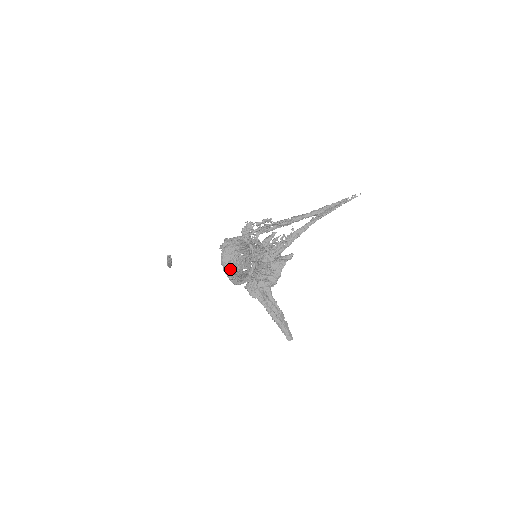
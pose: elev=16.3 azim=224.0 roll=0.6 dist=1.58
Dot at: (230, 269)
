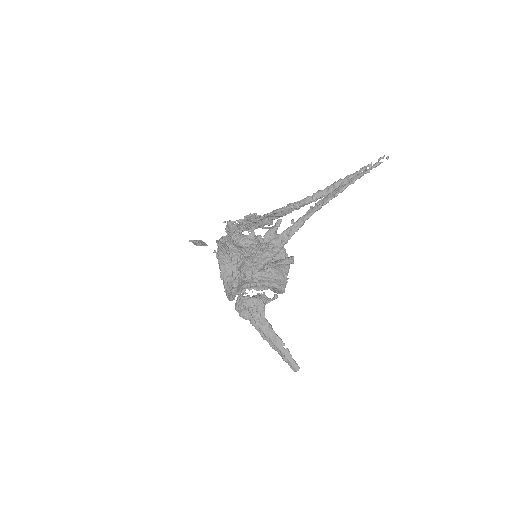
Dot at: (227, 275)
